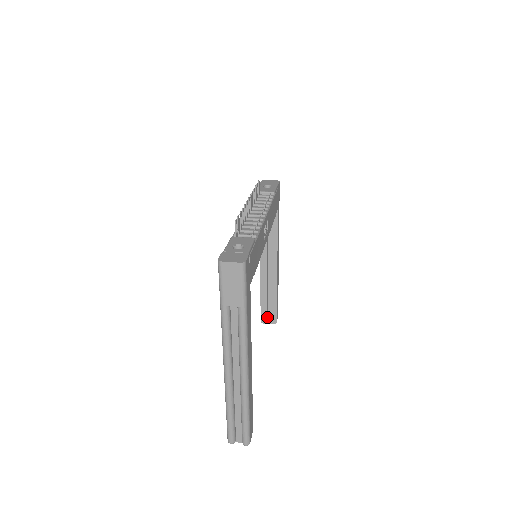
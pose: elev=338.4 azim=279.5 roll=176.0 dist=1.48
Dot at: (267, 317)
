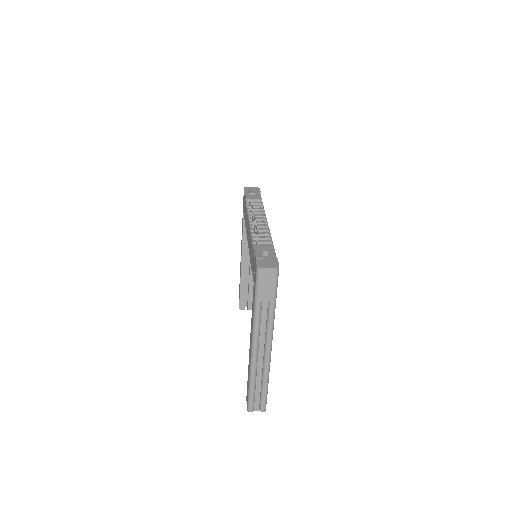
Dot at: (244, 304)
